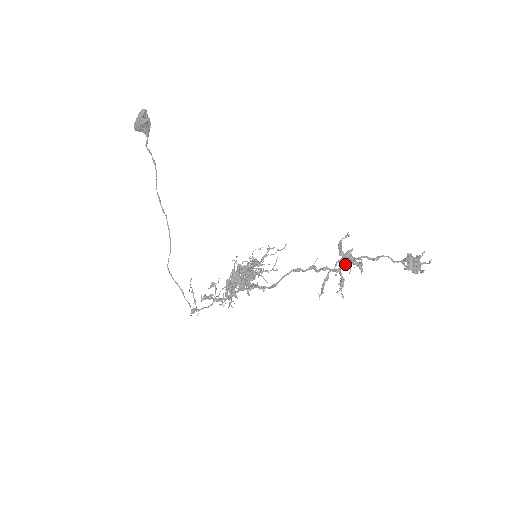
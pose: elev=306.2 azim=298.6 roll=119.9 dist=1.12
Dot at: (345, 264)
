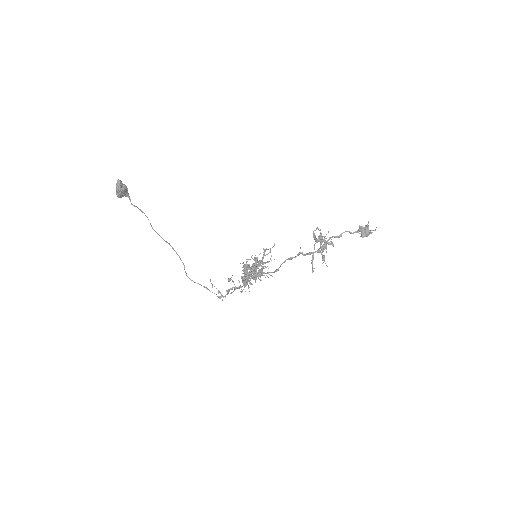
Dot at: (323, 249)
